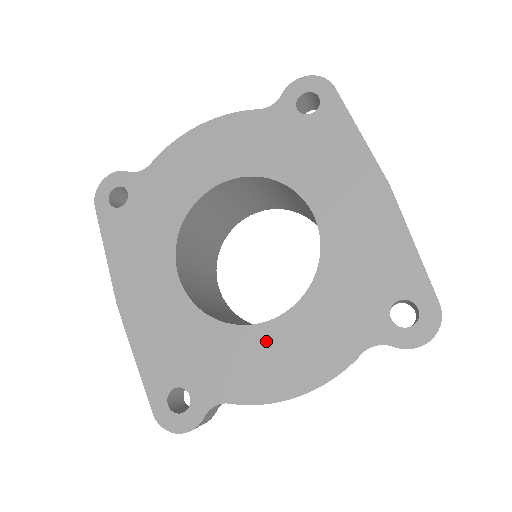
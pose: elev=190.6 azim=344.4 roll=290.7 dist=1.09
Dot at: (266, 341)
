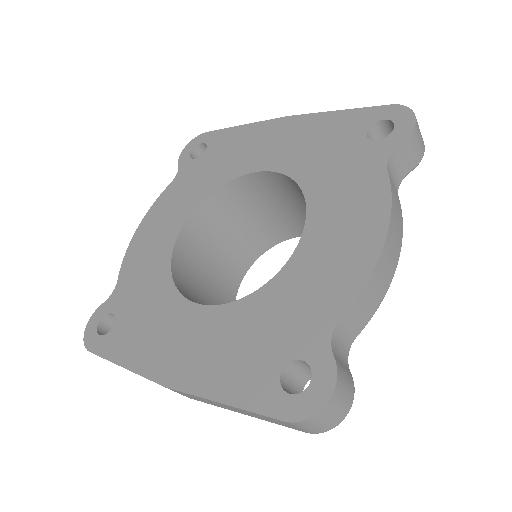
Dot at: (314, 249)
